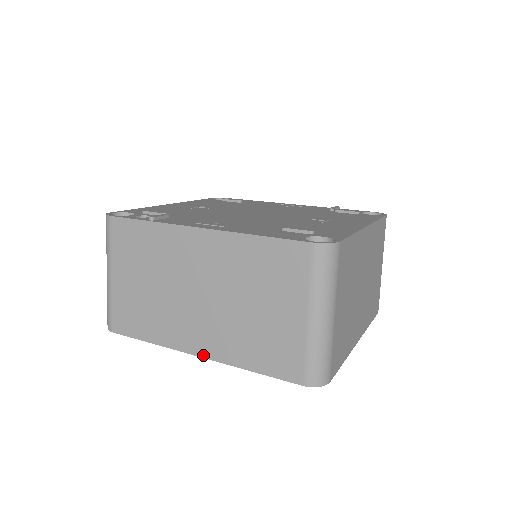
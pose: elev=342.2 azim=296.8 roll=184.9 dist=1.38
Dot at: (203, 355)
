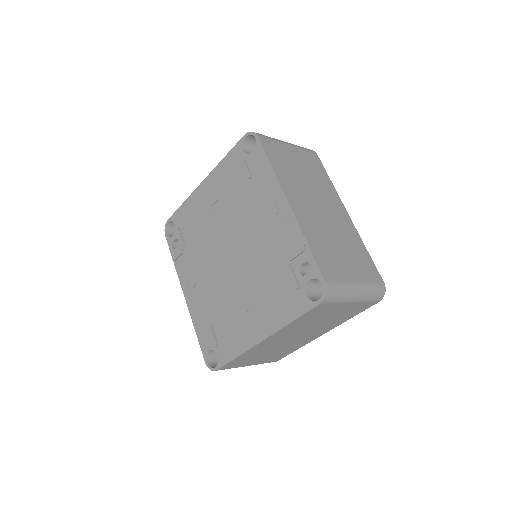
Dot at: occluded
